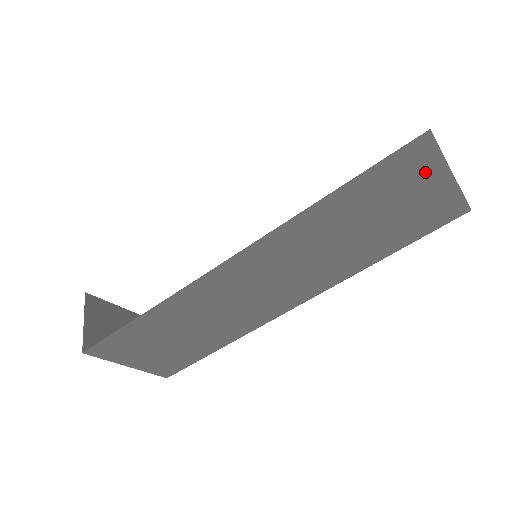
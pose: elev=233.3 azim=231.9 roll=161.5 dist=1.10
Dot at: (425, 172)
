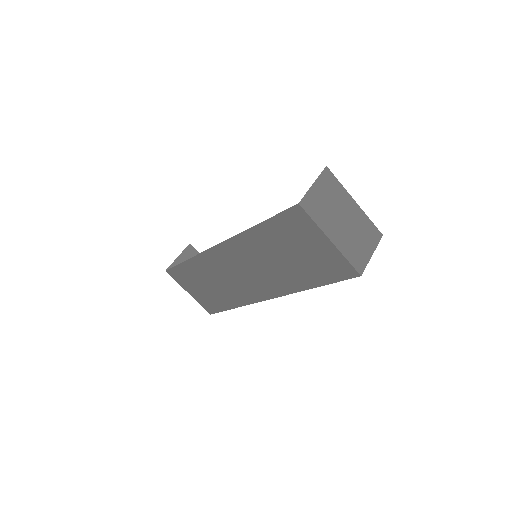
Dot at: (310, 232)
